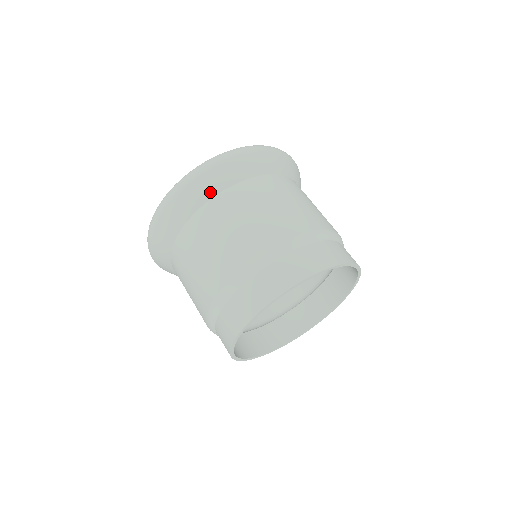
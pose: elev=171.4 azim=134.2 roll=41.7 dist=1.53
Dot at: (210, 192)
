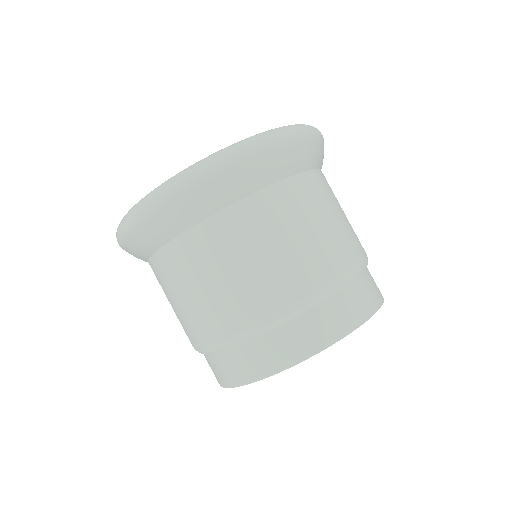
Dot at: (177, 227)
